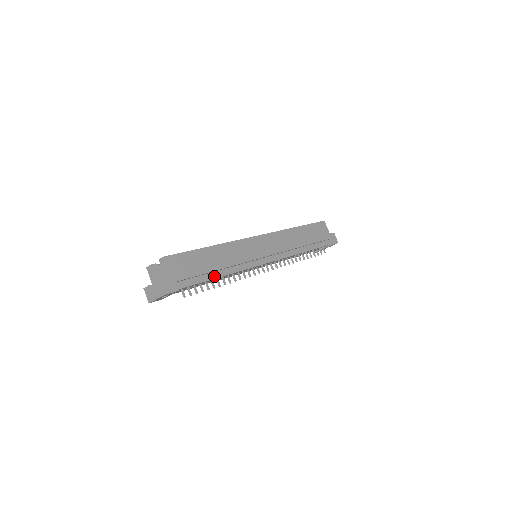
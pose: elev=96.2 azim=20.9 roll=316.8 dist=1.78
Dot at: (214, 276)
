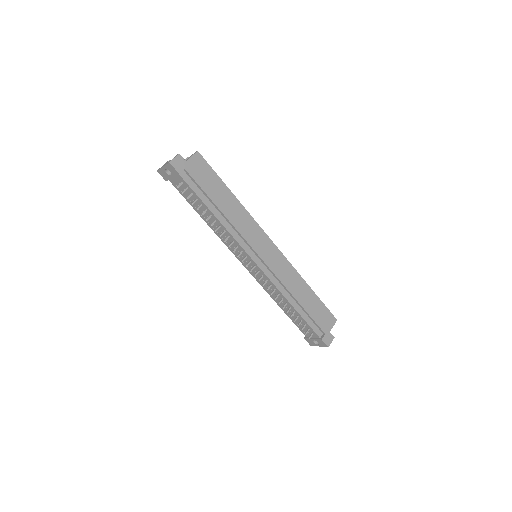
Dot at: (211, 208)
